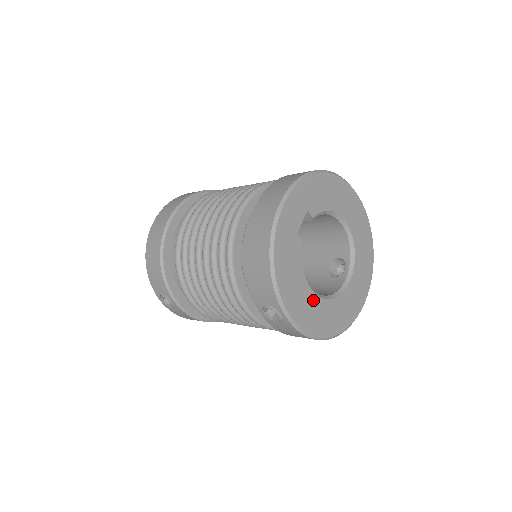
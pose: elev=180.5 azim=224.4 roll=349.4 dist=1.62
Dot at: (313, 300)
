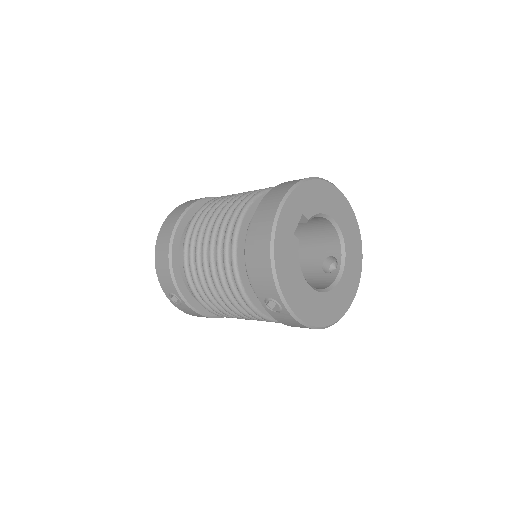
Dot at: (309, 293)
